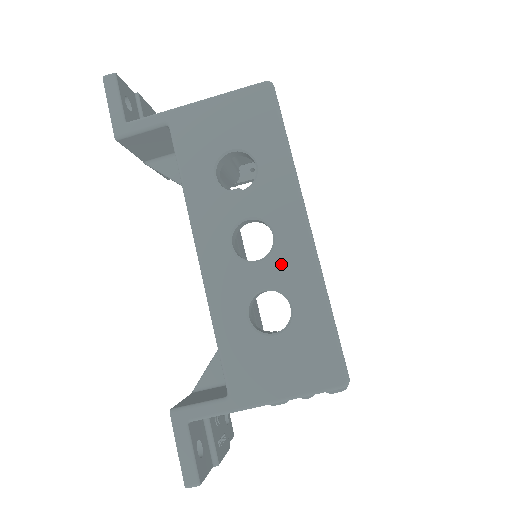
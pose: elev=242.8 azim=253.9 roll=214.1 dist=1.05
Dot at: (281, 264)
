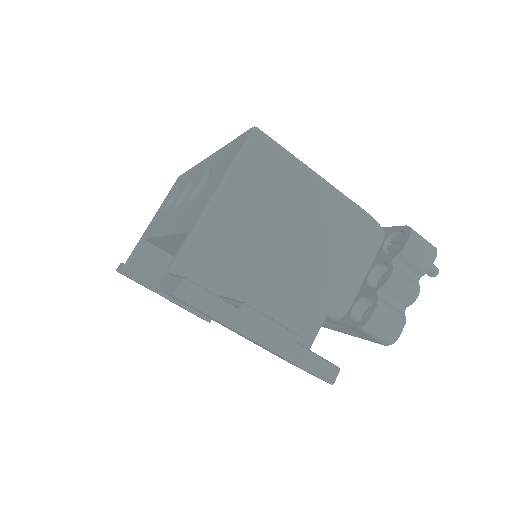
Dot at: (200, 176)
